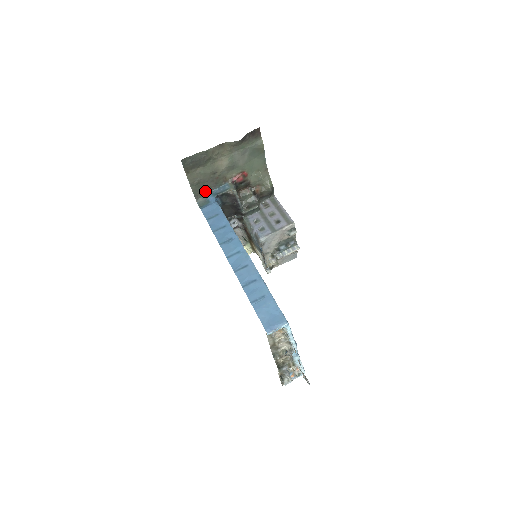
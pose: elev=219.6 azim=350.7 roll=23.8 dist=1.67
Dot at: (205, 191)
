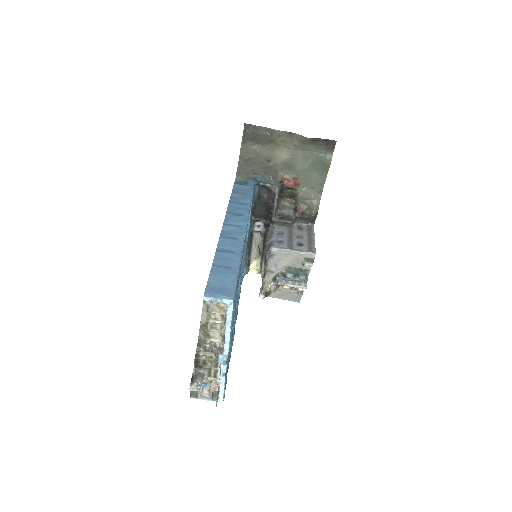
Dot at: (250, 174)
